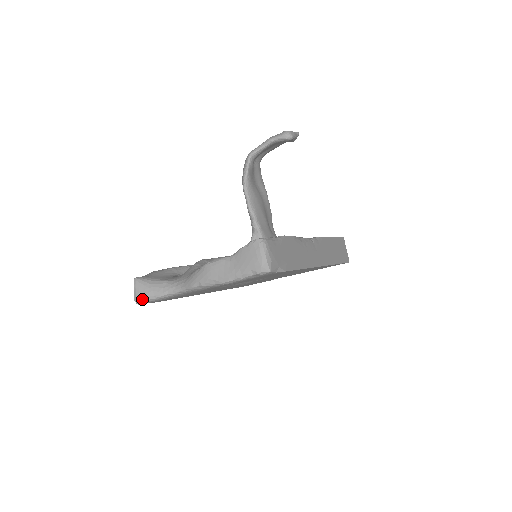
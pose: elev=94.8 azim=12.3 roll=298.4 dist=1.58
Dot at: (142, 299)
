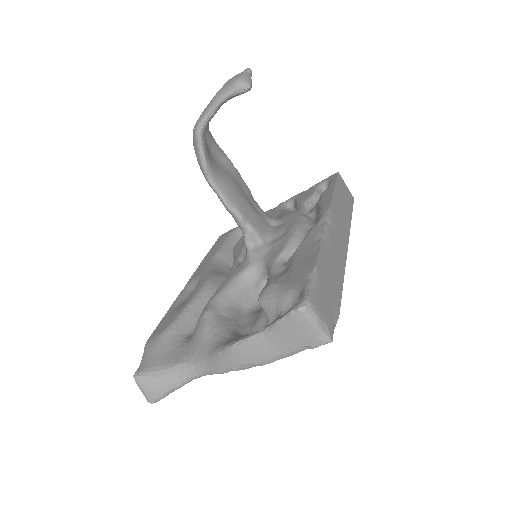
Dot at: (157, 398)
